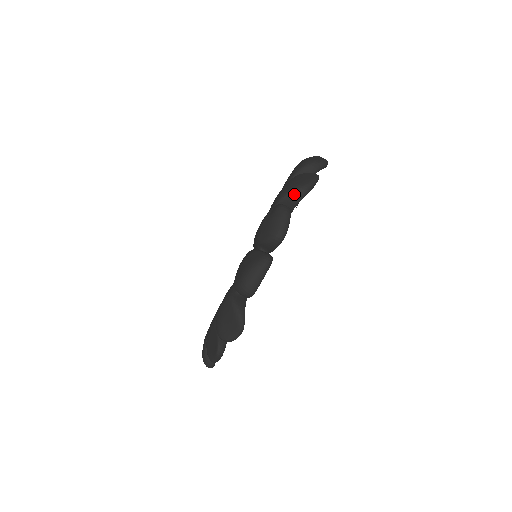
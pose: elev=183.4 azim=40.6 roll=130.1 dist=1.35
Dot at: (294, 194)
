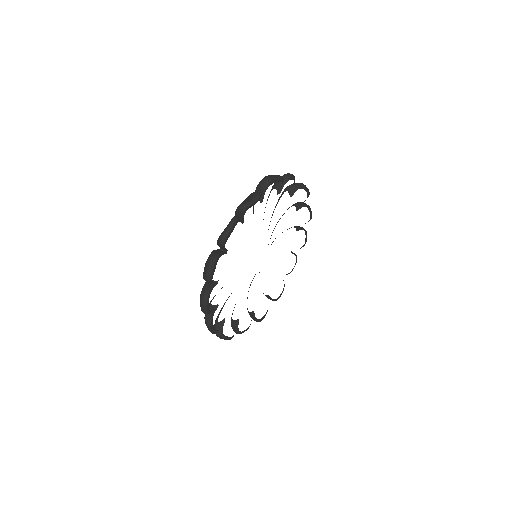
Dot at: (296, 184)
